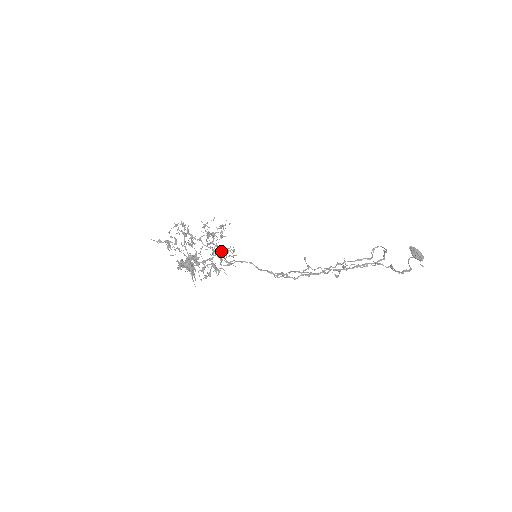
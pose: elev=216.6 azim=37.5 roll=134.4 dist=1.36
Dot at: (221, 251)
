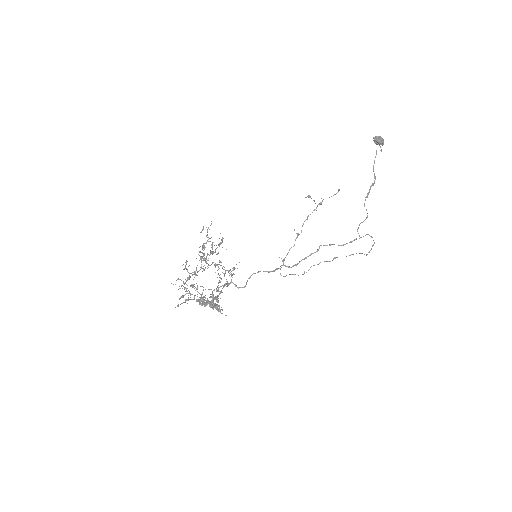
Dot at: occluded
